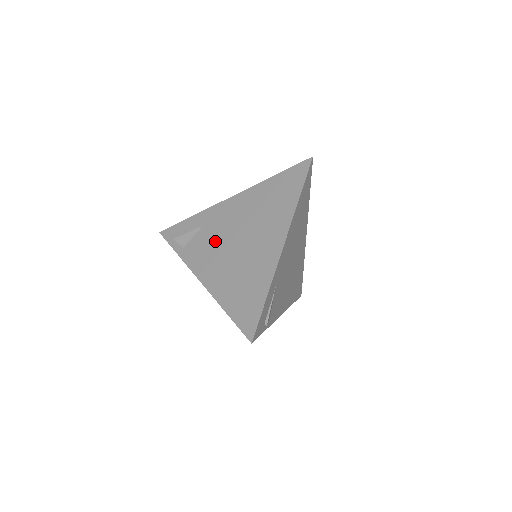
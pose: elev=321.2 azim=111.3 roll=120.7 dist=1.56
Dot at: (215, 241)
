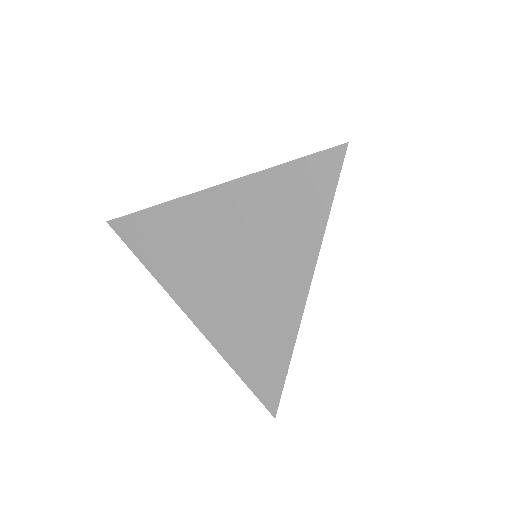
Dot at: (199, 261)
